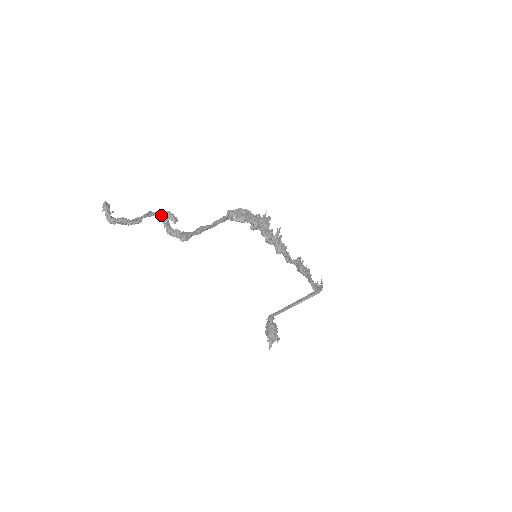
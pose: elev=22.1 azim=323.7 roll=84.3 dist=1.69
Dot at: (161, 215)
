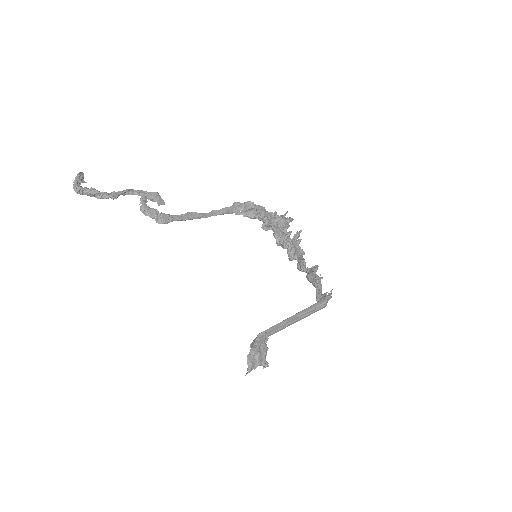
Dot at: (146, 195)
